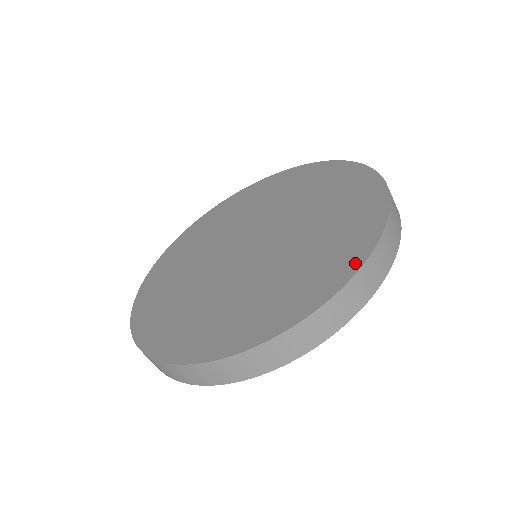
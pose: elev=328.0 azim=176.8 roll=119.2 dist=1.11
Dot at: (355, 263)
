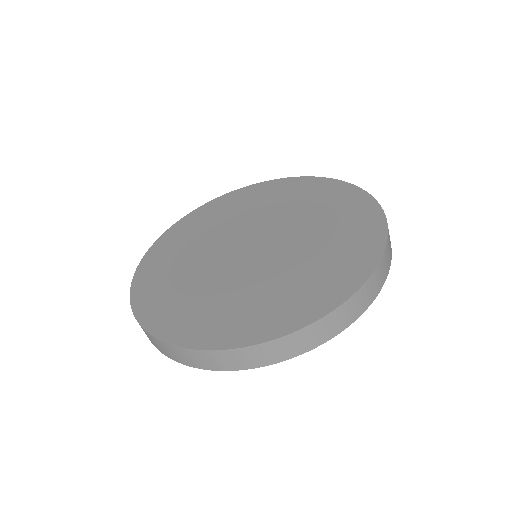
Dot at: (378, 218)
